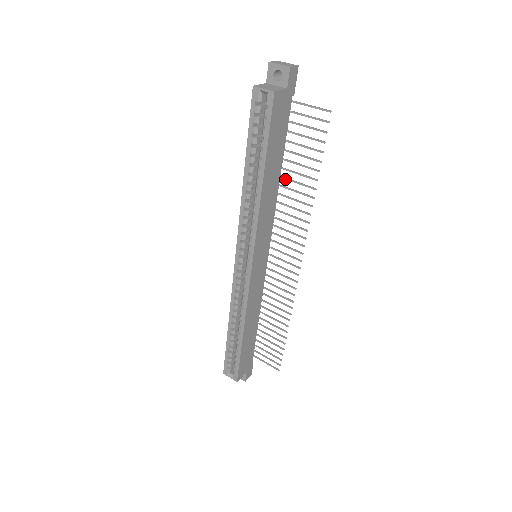
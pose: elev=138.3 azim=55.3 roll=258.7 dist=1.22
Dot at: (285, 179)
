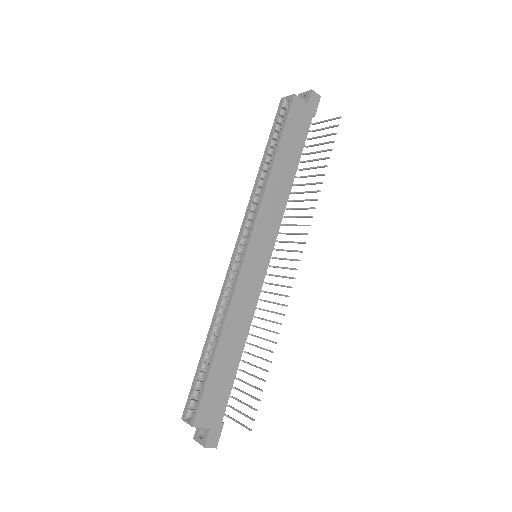
Dot at: (298, 185)
